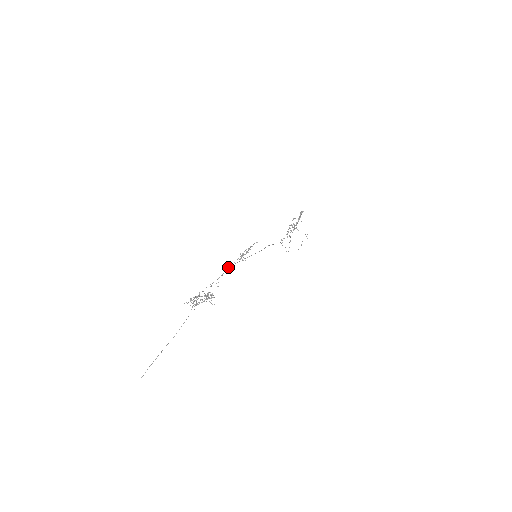
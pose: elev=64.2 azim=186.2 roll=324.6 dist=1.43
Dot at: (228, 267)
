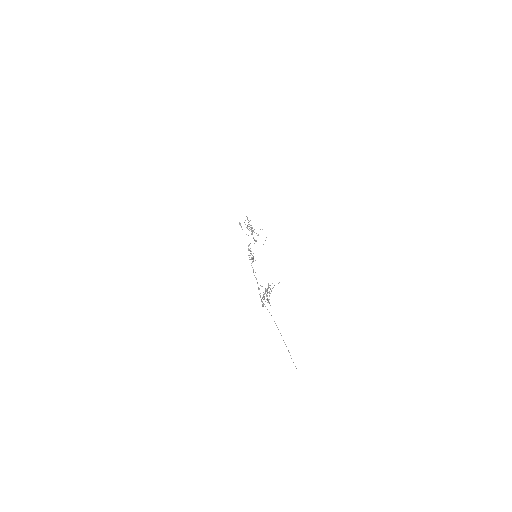
Dot at: occluded
